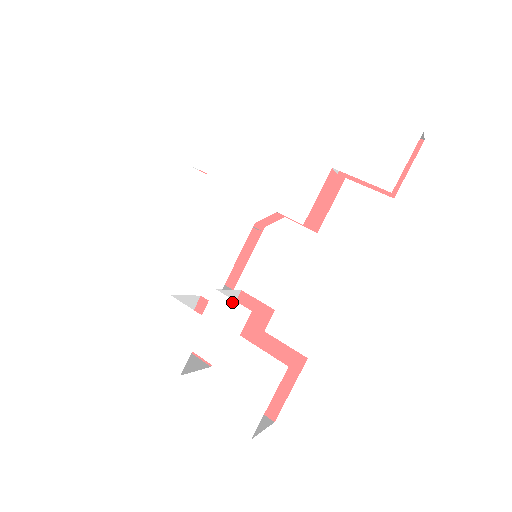
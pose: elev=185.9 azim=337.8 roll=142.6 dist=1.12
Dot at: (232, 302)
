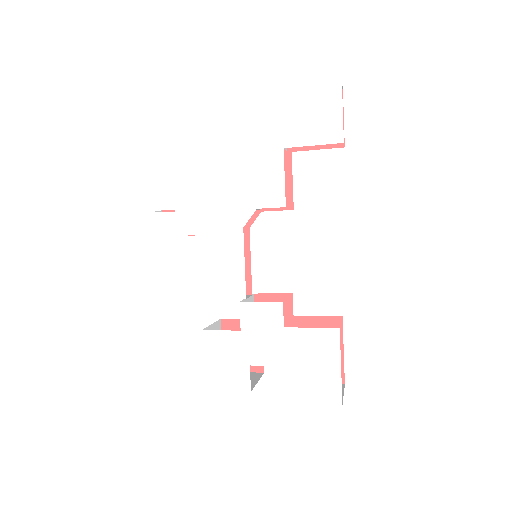
Dot at: (261, 304)
